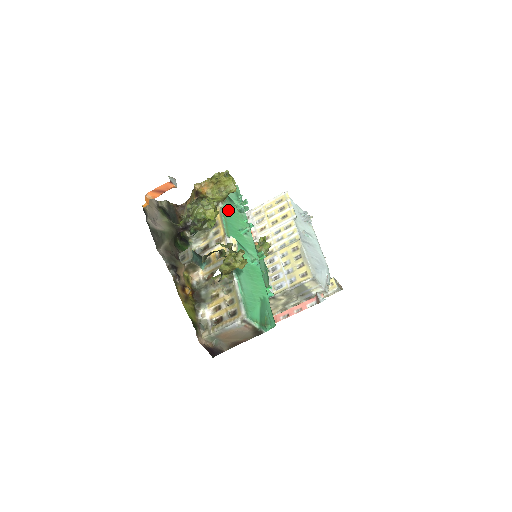
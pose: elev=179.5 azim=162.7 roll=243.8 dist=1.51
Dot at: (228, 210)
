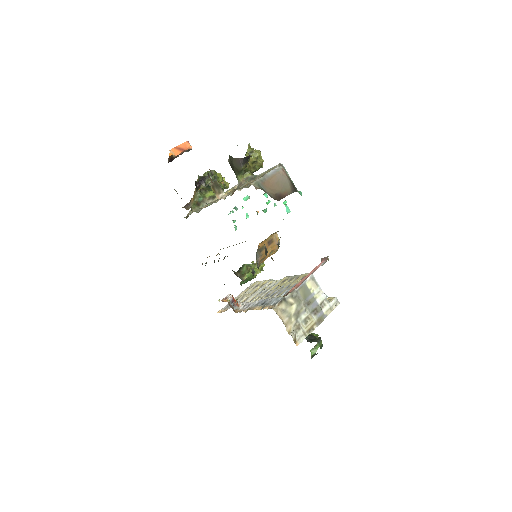
Dot at: occluded
